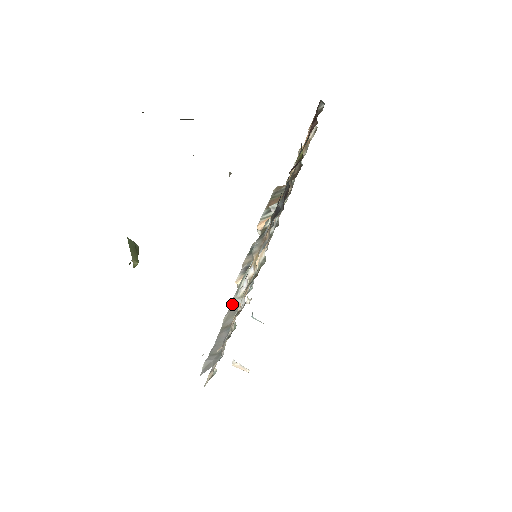
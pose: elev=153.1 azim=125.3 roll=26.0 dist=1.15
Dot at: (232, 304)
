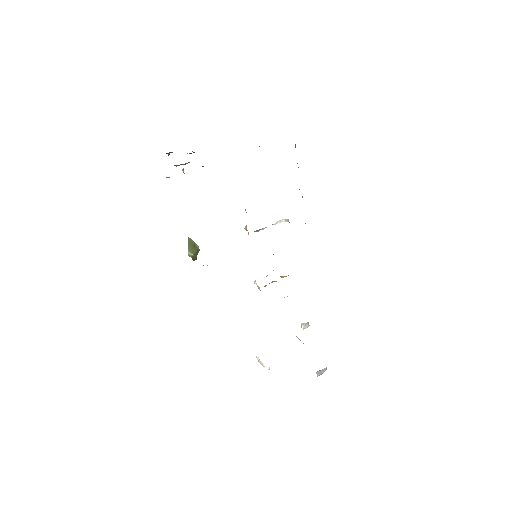
Dot at: occluded
